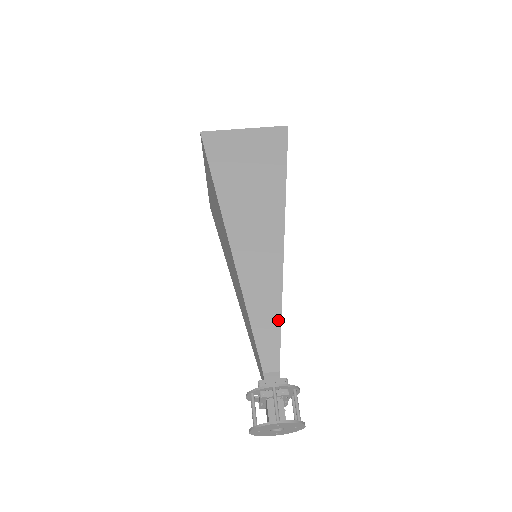
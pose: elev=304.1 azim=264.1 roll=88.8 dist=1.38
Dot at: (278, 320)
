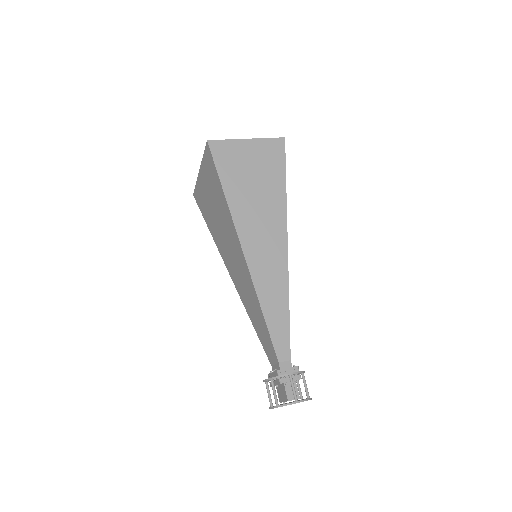
Dot at: (287, 319)
